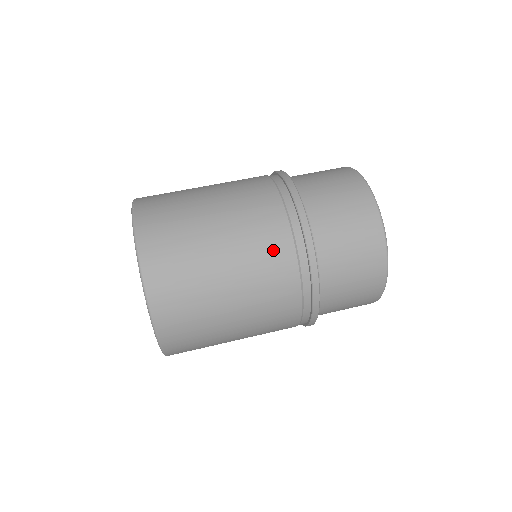
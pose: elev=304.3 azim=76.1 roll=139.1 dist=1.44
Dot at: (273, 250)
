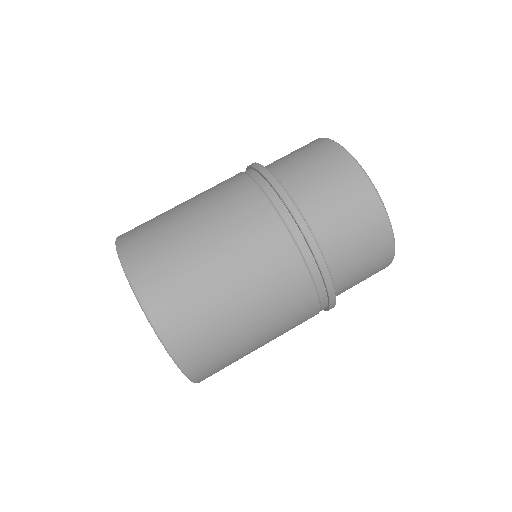
Dot at: (283, 273)
